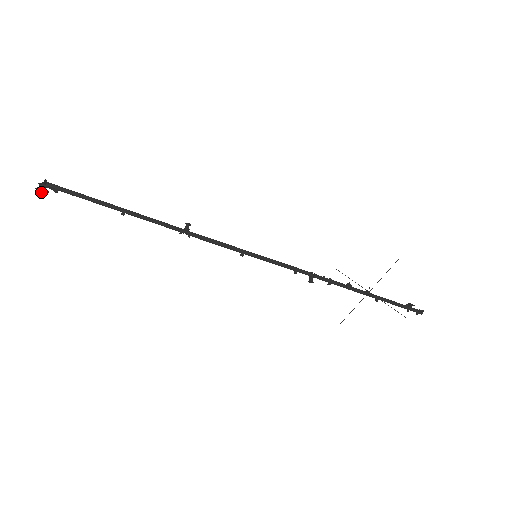
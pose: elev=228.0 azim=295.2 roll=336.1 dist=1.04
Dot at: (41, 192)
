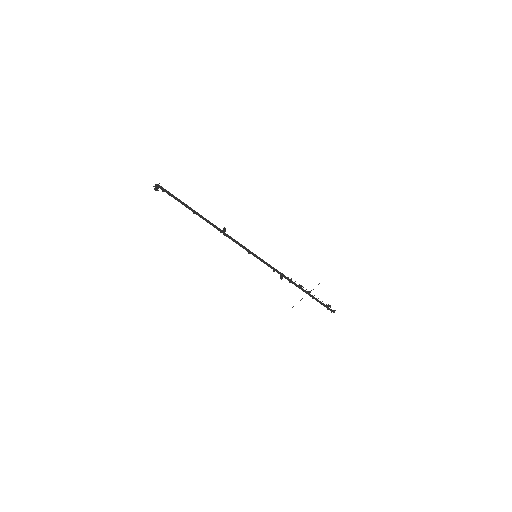
Dot at: (157, 189)
